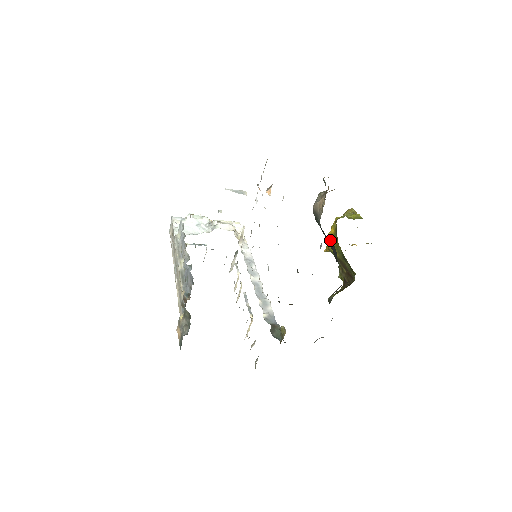
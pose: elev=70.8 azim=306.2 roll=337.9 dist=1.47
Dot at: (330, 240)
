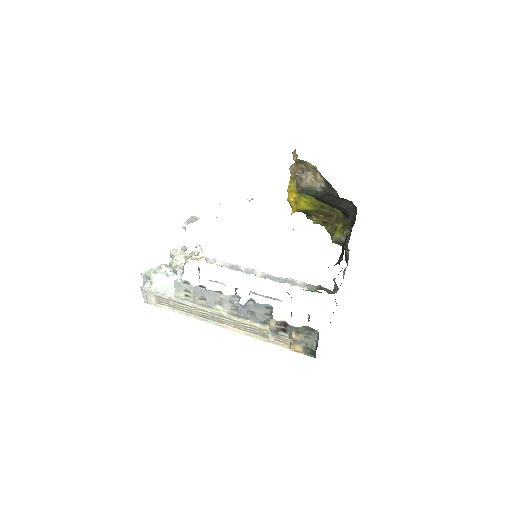
Dot at: (297, 203)
